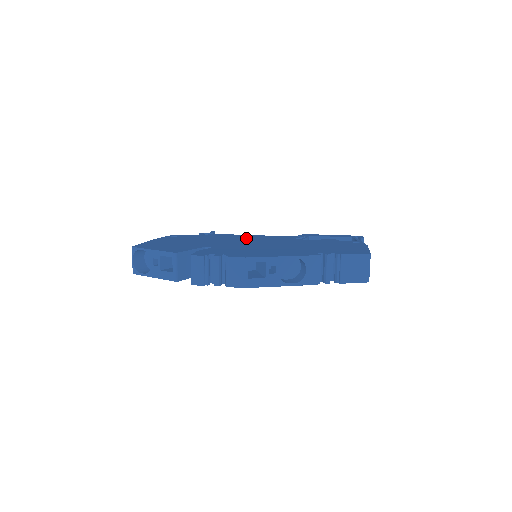
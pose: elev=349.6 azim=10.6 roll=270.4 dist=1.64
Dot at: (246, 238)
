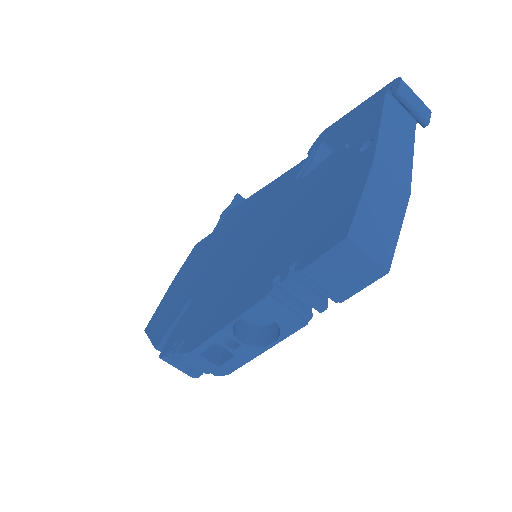
Dot at: (244, 218)
